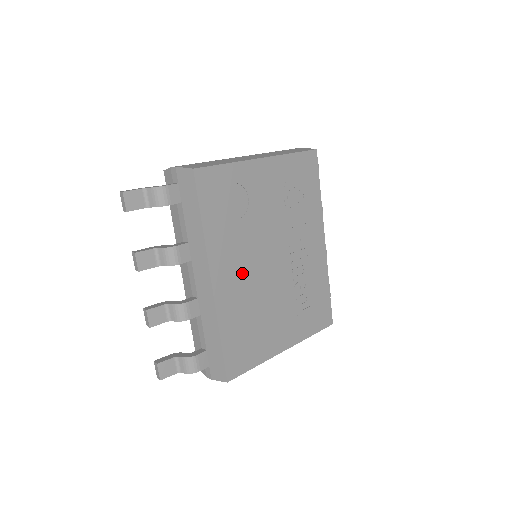
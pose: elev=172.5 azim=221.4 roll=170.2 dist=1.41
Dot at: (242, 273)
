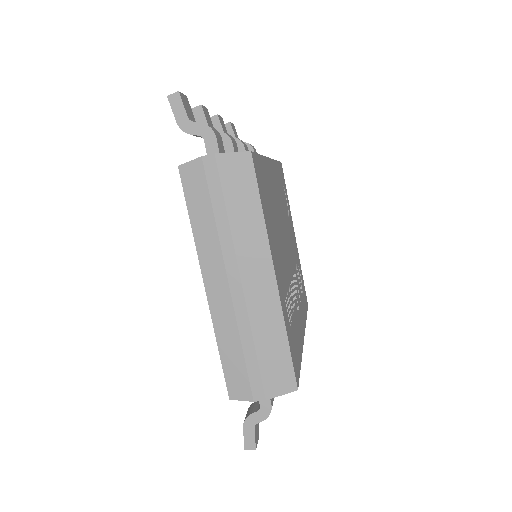
Dot at: (278, 201)
